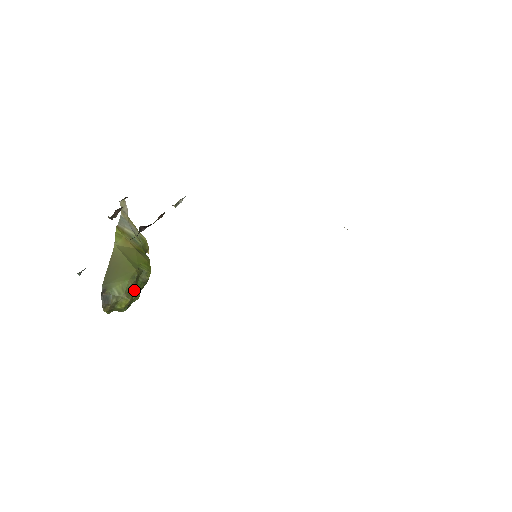
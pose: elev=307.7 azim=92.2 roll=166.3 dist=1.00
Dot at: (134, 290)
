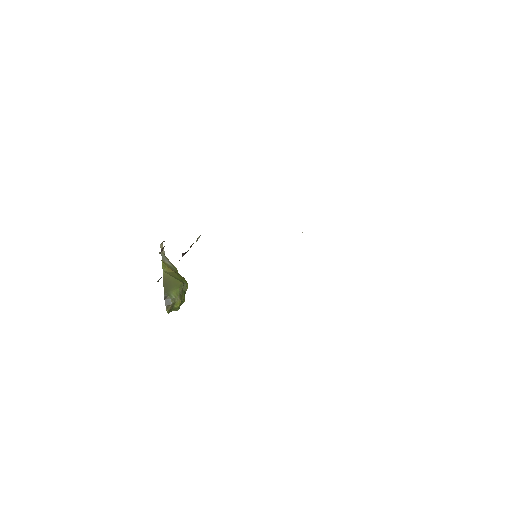
Dot at: (182, 295)
